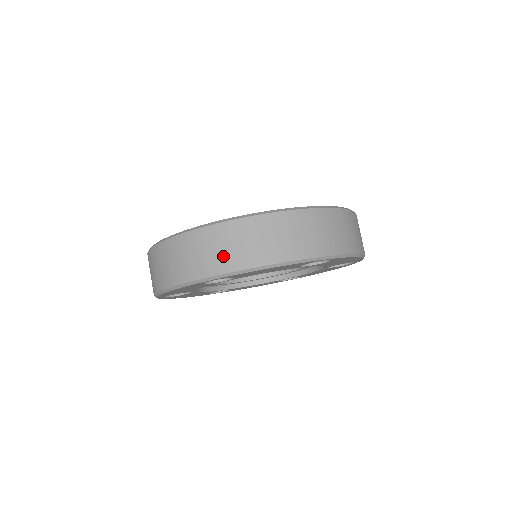
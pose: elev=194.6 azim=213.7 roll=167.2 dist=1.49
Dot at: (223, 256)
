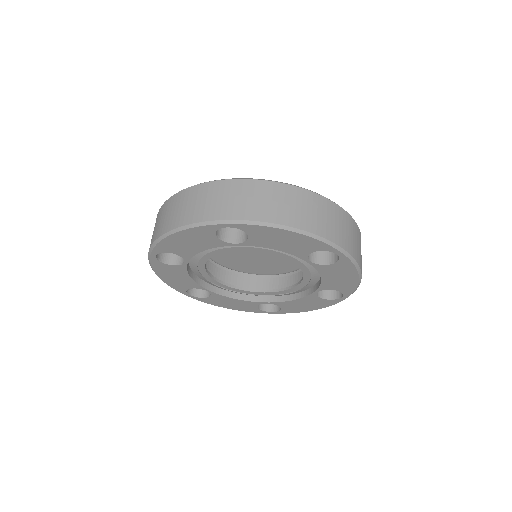
Dot at: (155, 231)
